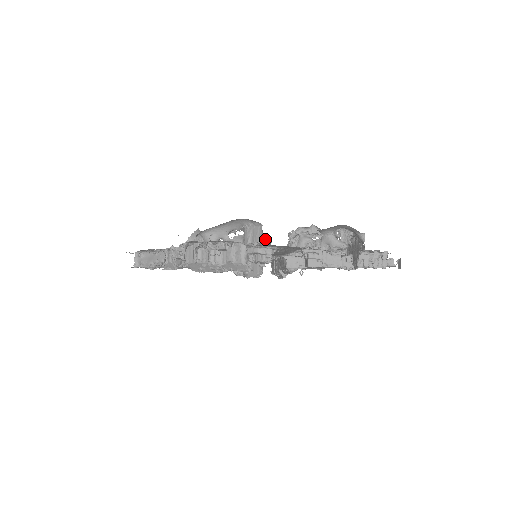
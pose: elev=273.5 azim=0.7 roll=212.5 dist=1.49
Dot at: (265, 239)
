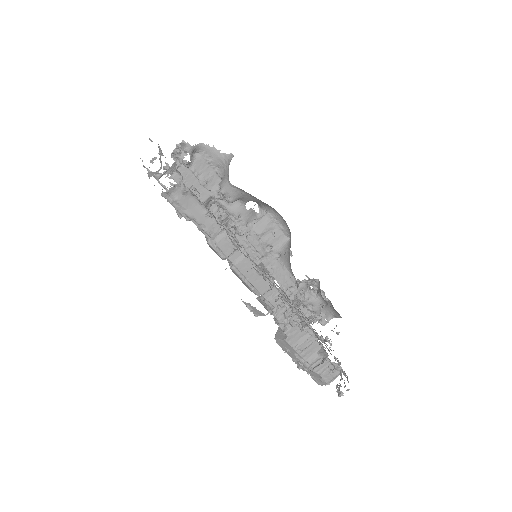
Dot at: (279, 253)
